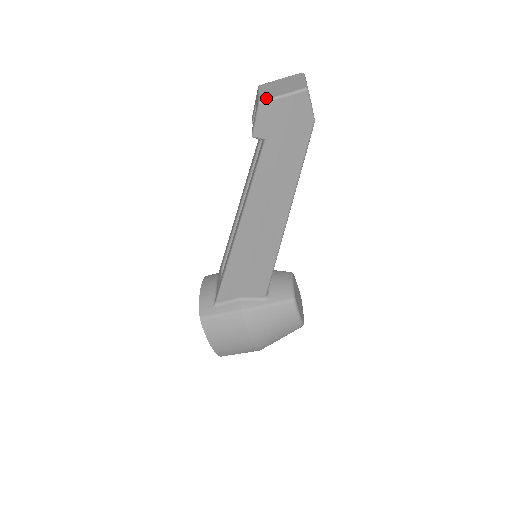
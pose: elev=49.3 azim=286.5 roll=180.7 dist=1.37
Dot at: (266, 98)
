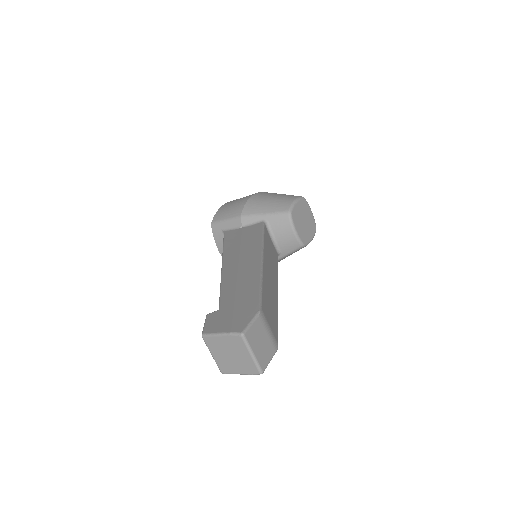
Dot at: (226, 373)
